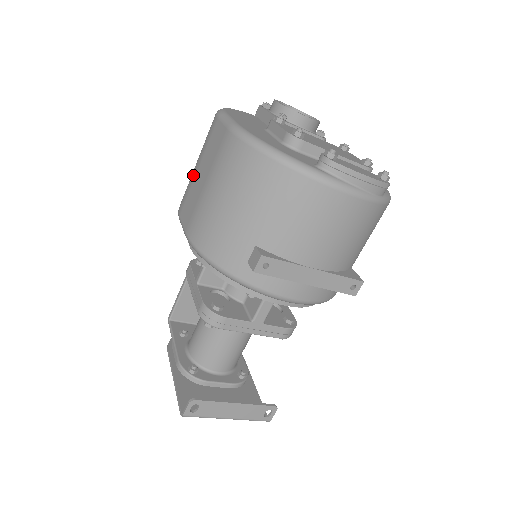
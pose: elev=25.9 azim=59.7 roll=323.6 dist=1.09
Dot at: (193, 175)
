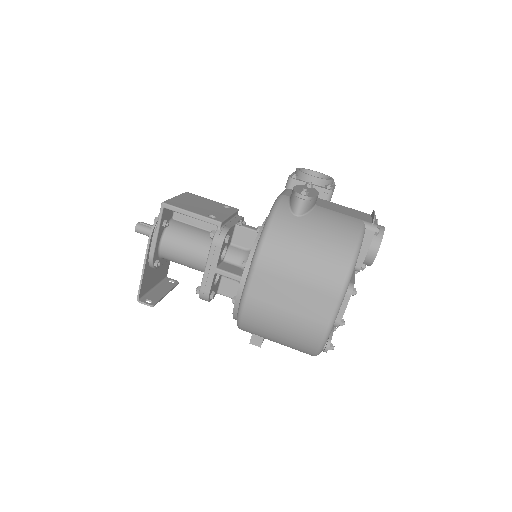
Dot at: (290, 277)
